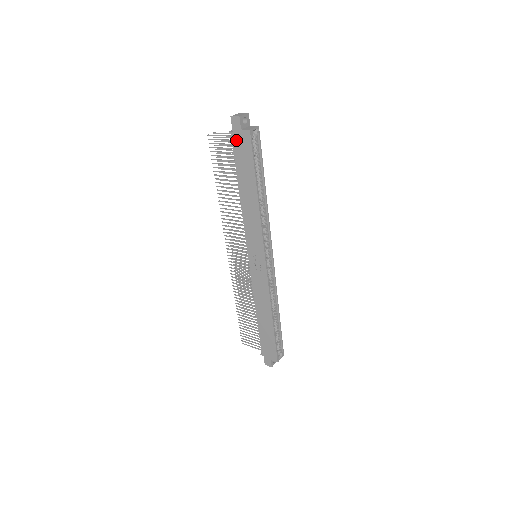
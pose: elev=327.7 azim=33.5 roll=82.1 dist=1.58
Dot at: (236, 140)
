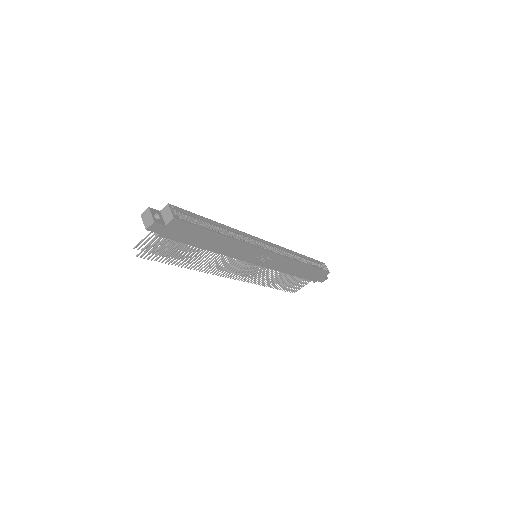
Dot at: (169, 234)
